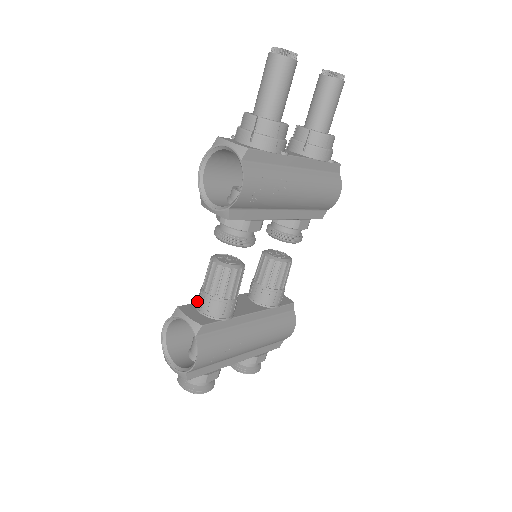
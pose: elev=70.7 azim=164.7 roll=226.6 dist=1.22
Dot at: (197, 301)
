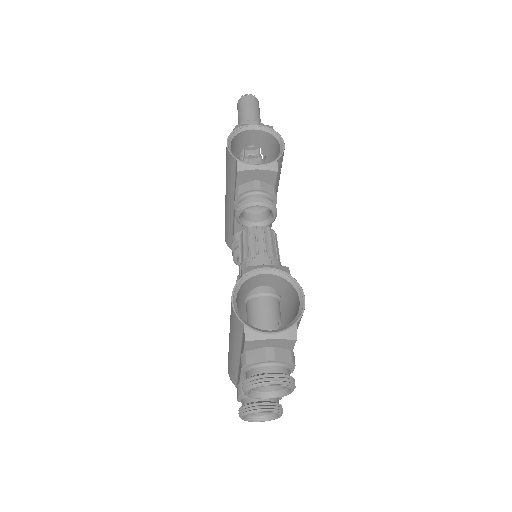
Dot at: occluded
